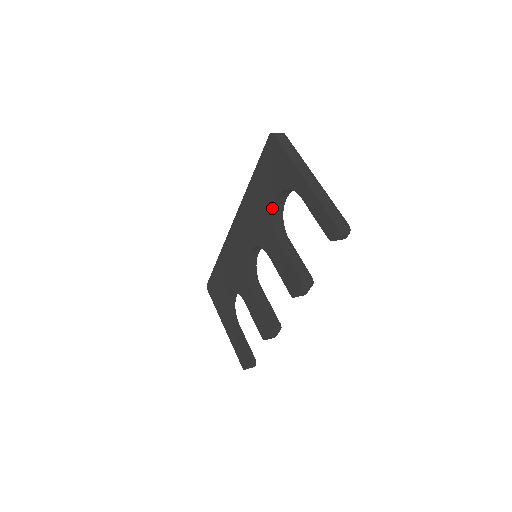
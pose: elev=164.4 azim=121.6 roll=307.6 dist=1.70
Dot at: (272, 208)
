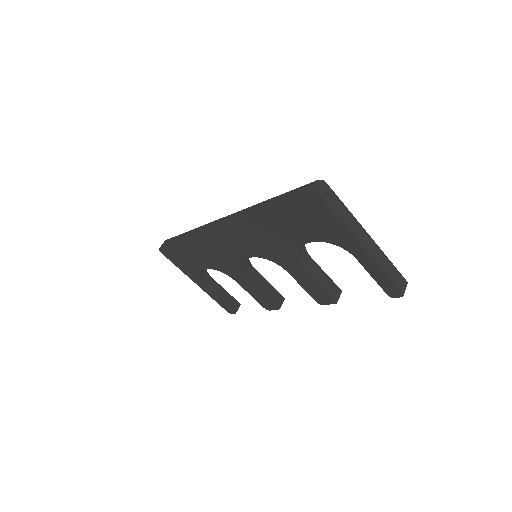
Dot at: (302, 246)
